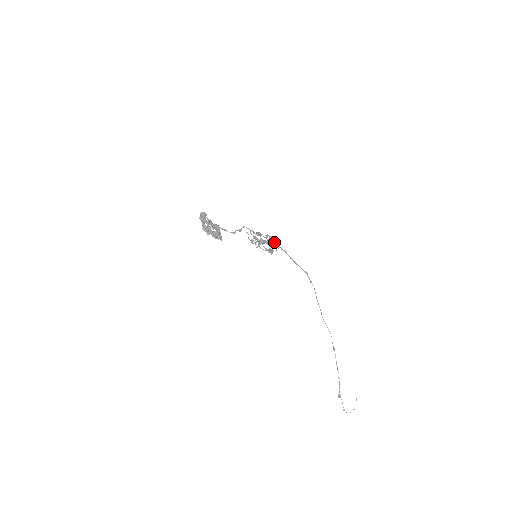
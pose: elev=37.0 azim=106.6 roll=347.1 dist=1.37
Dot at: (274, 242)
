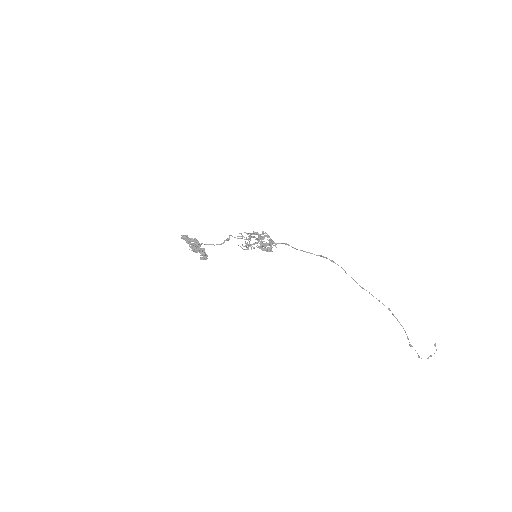
Dot at: (266, 244)
